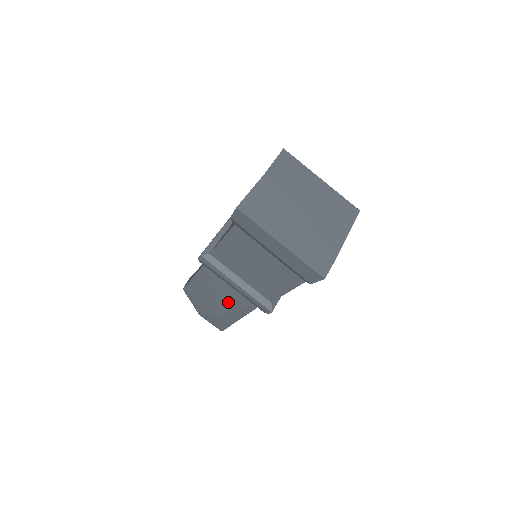
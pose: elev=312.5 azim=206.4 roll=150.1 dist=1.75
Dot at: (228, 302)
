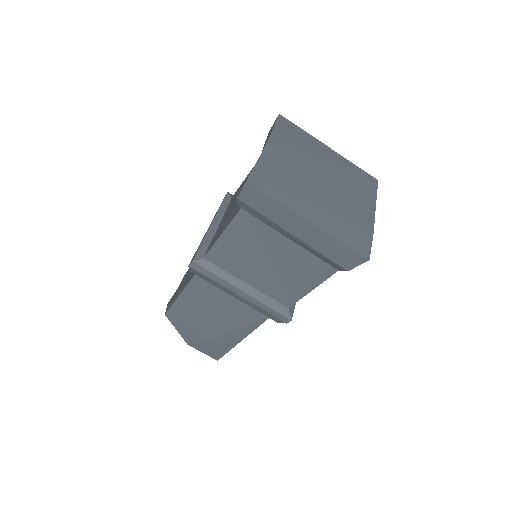
Dot at: (228, 320)
